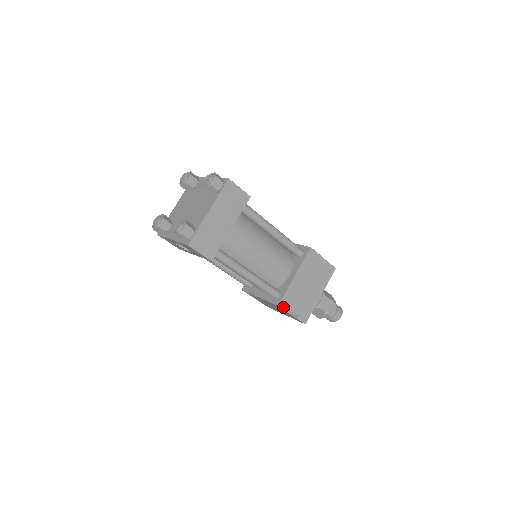
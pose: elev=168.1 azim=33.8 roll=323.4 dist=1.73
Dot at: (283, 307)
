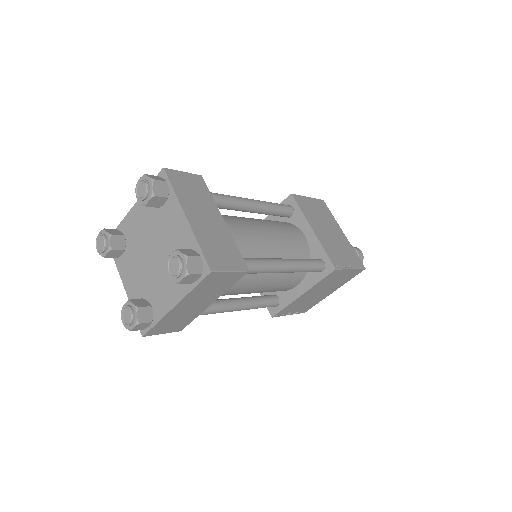
Dot at: (278, 315)
